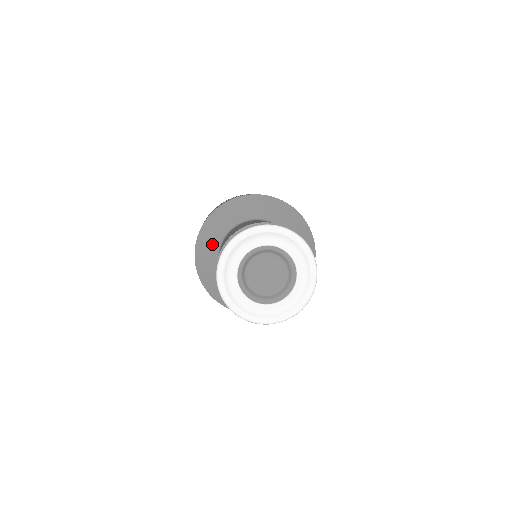
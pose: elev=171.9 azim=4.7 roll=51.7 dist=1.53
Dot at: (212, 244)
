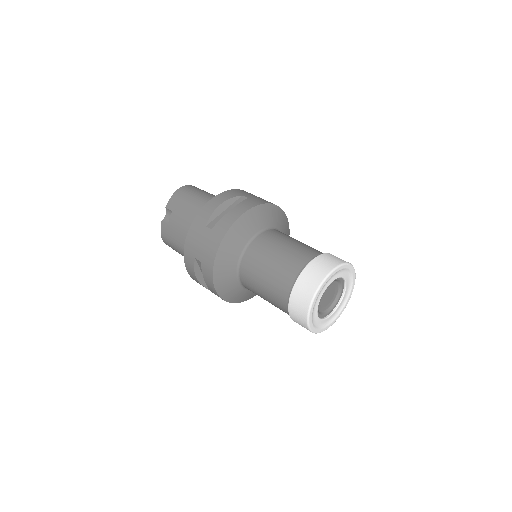
Dot at: (229, 271)
